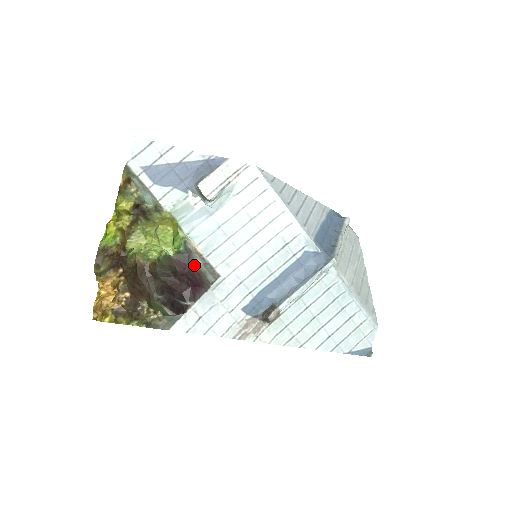
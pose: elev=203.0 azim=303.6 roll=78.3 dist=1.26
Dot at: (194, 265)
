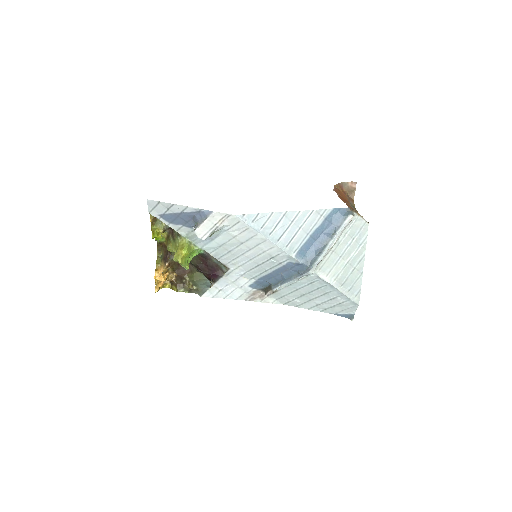
Dot at: (212, 261)
